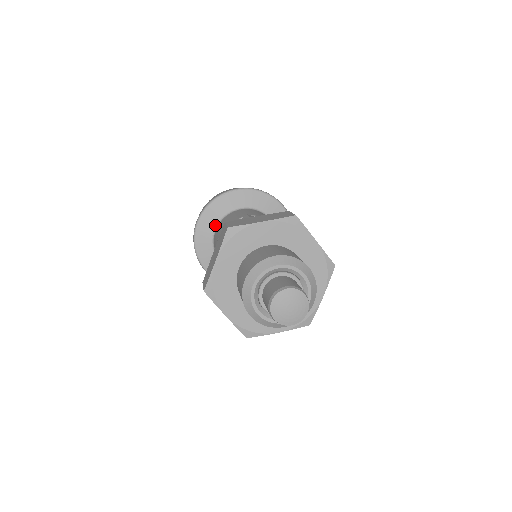
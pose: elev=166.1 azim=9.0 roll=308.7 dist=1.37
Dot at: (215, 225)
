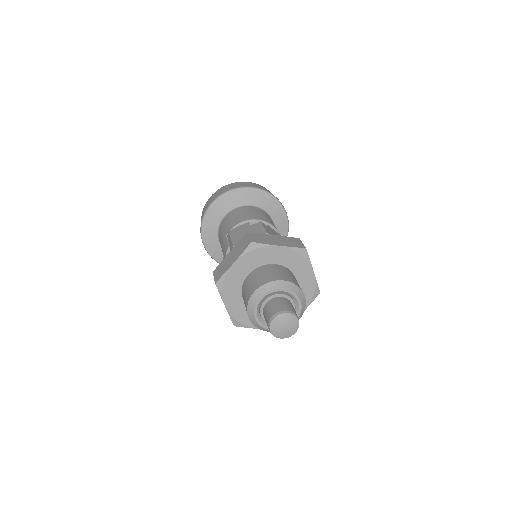
Dot at: (217, 240)
